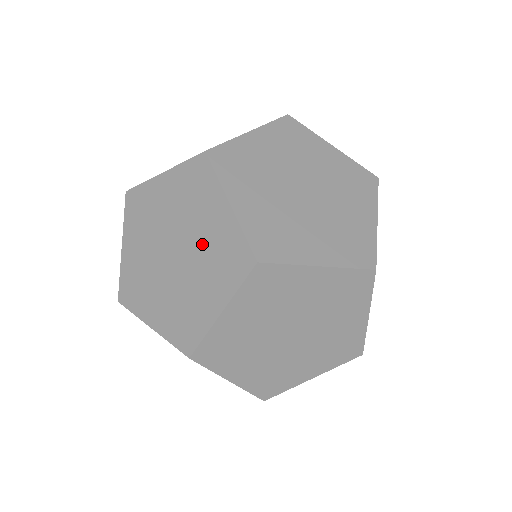
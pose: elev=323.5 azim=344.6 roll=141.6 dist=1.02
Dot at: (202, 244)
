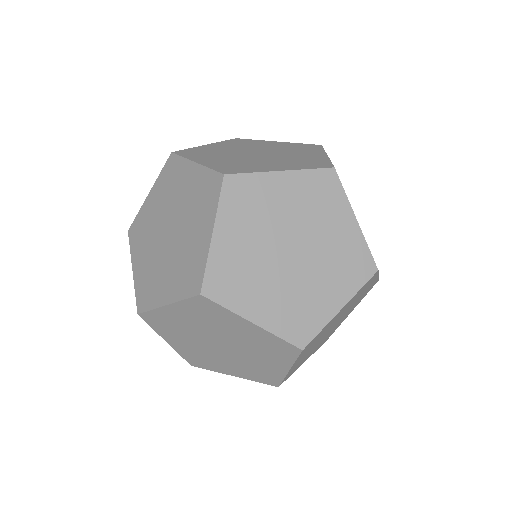
Dot at: (326, 248)
